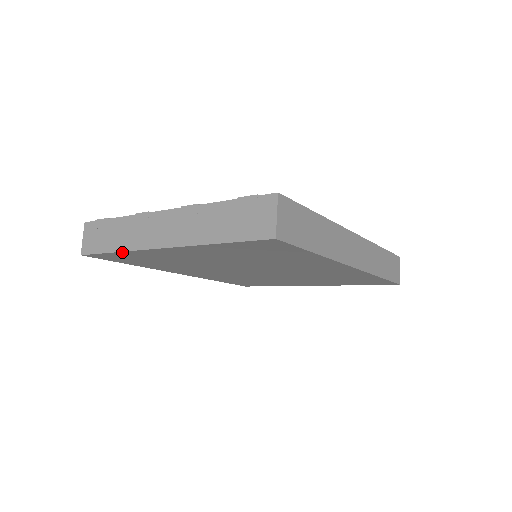
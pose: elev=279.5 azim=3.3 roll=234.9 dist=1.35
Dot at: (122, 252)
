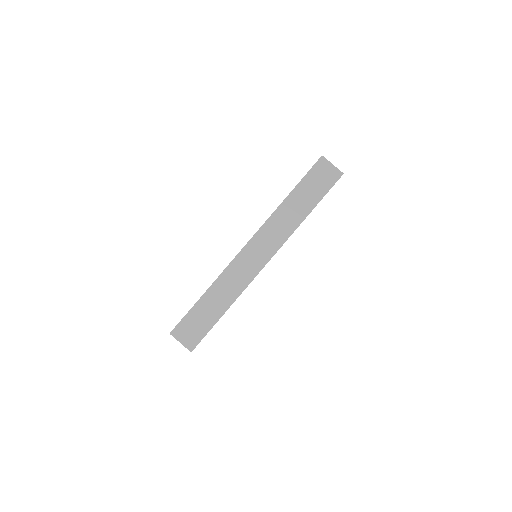
Dot at: occluded
